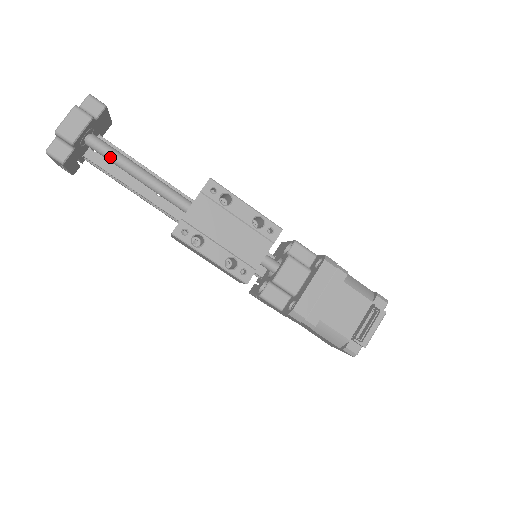
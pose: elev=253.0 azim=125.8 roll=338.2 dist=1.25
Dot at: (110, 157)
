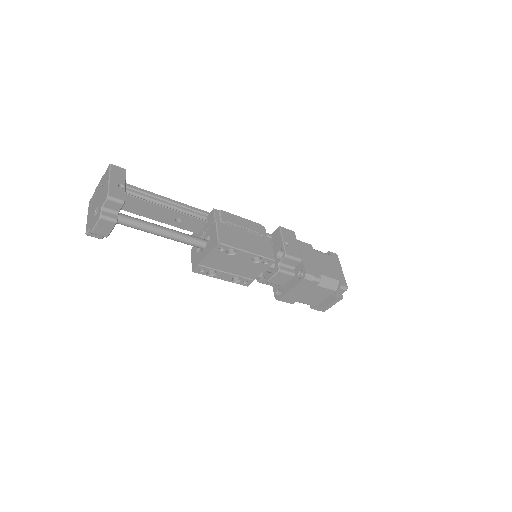
Dot at: occluded
